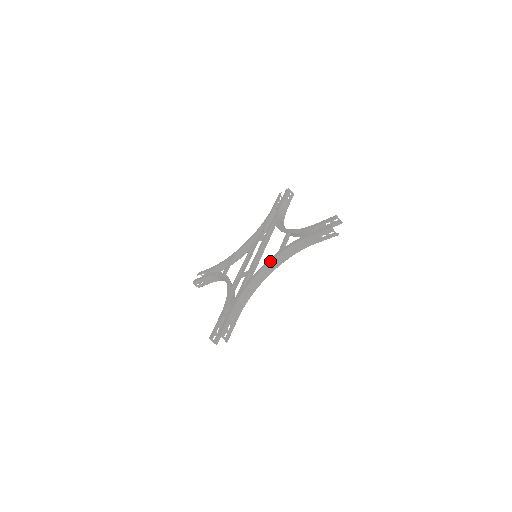
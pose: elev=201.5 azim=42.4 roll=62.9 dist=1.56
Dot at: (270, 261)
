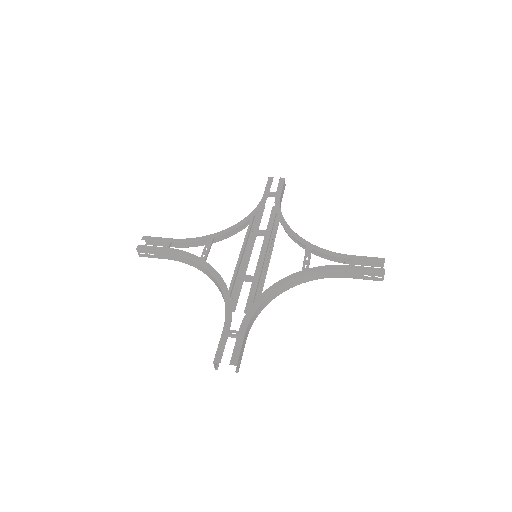
Dot at: (293, 278)
